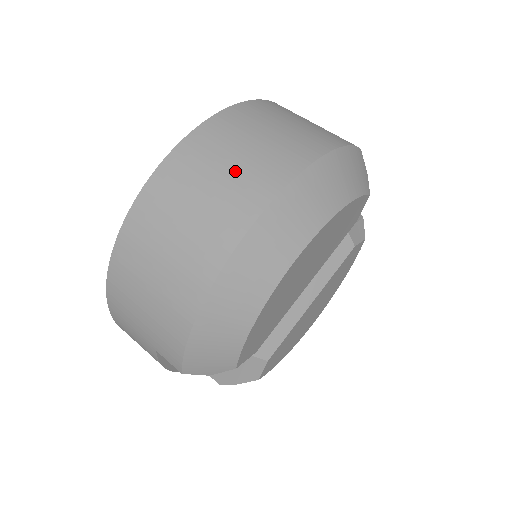
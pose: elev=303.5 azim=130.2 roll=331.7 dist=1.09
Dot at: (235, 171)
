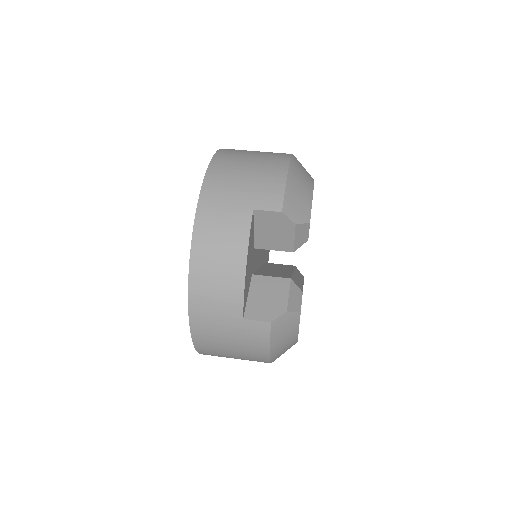
Dot at: occluded
